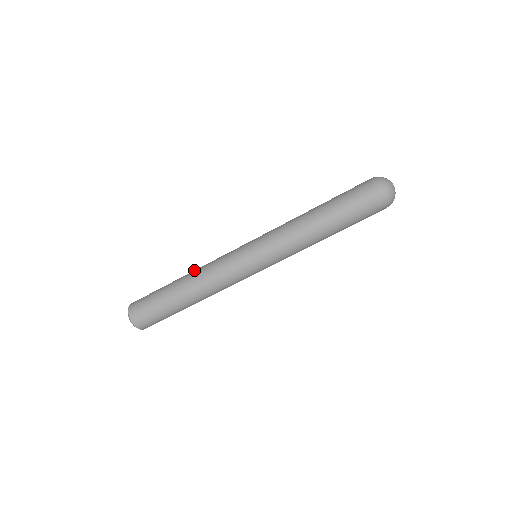
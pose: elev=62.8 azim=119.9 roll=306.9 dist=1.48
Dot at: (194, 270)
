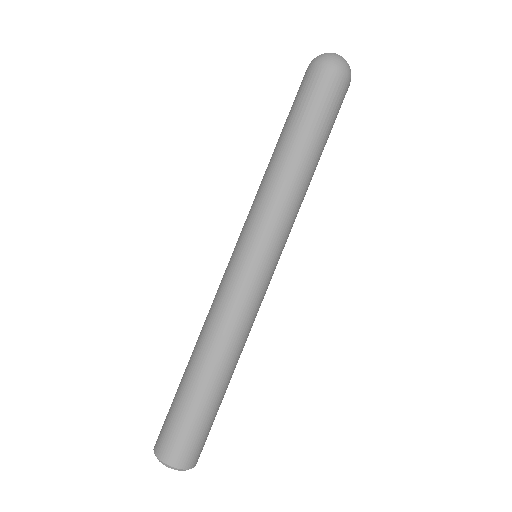
Dot at: occluded
